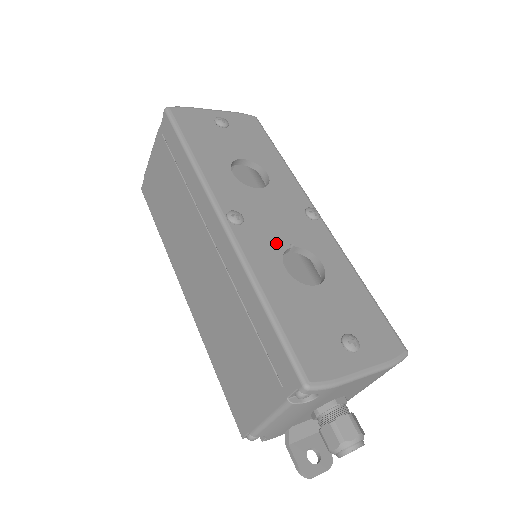
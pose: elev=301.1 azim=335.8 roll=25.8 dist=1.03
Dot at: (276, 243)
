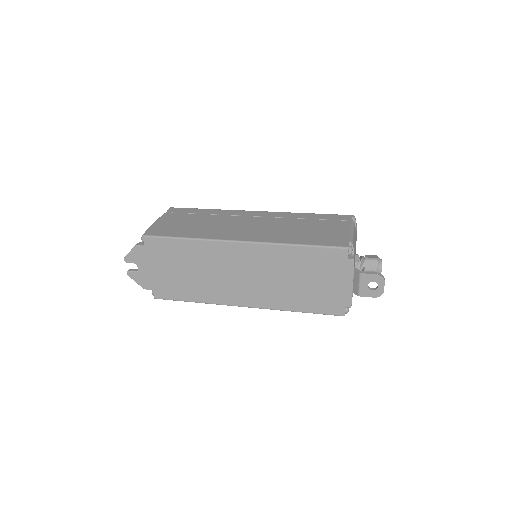
Dot at: occluded
